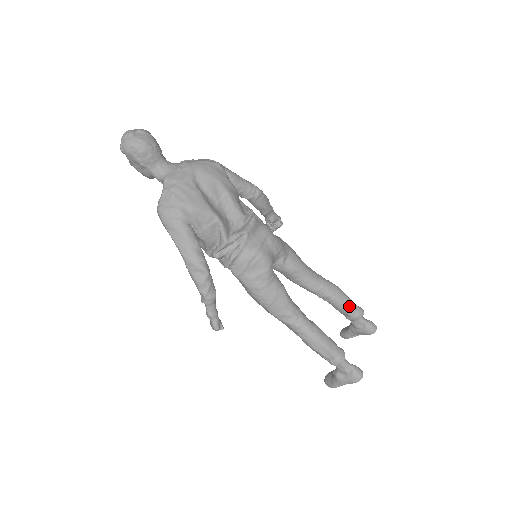
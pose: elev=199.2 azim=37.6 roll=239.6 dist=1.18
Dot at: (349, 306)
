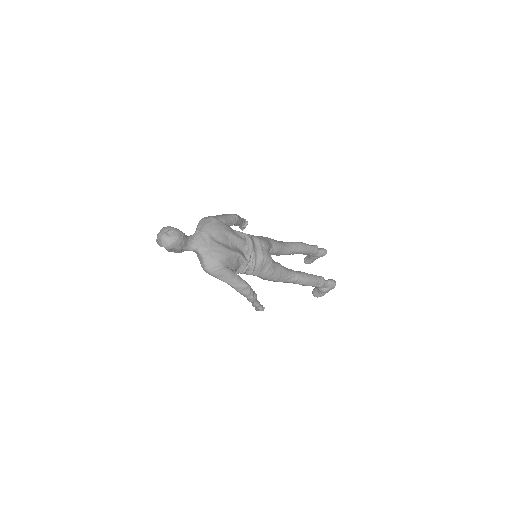
Dot at: (310, 249)
